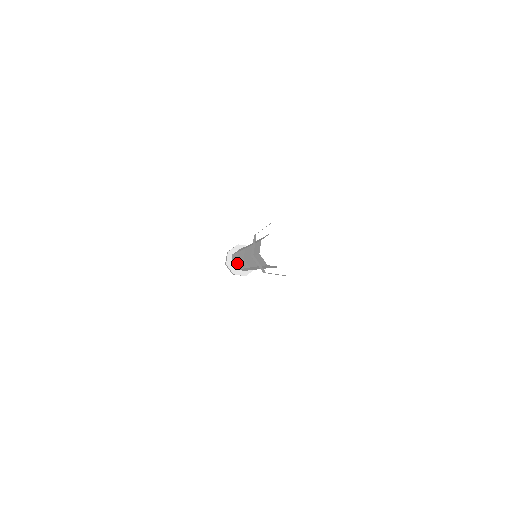
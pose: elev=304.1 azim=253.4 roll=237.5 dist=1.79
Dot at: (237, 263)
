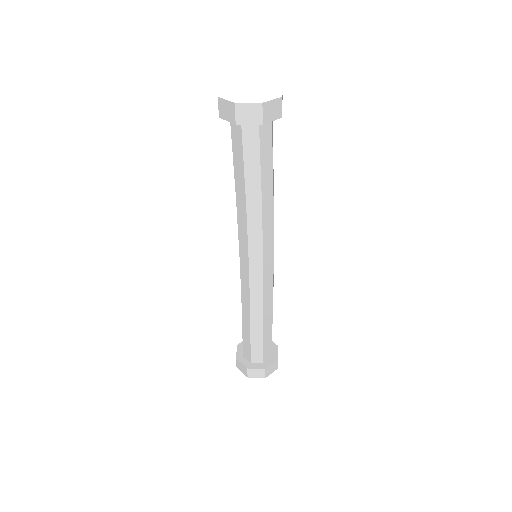
Dot at: occluded
